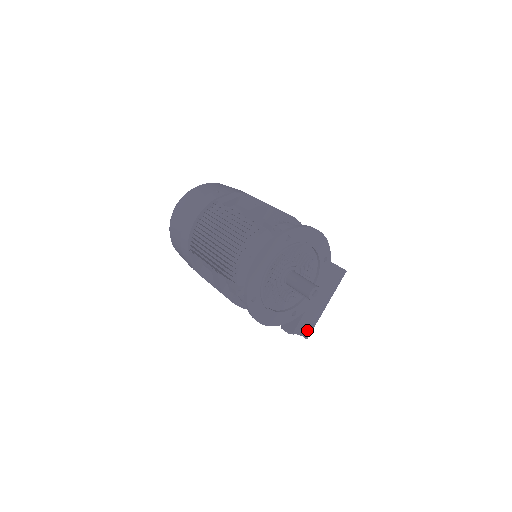
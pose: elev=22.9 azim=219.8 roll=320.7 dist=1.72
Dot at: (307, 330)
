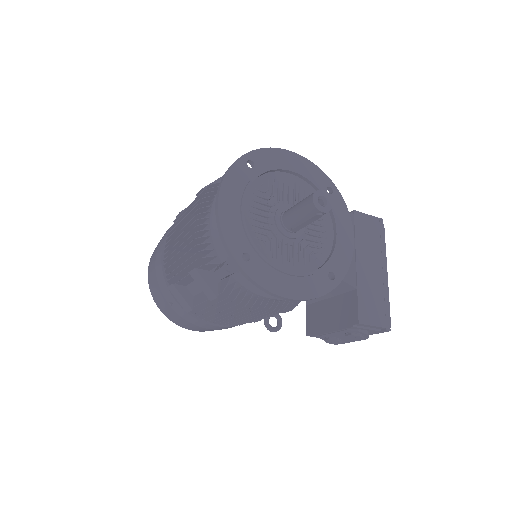
Dot at: (380, 316)
